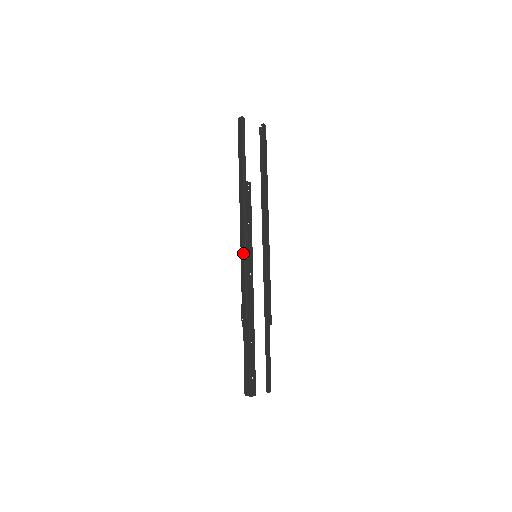
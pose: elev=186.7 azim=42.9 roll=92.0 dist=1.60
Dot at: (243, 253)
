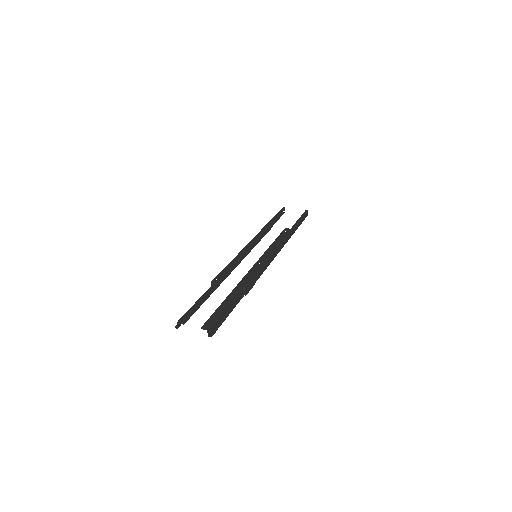
Dot at: occluded
